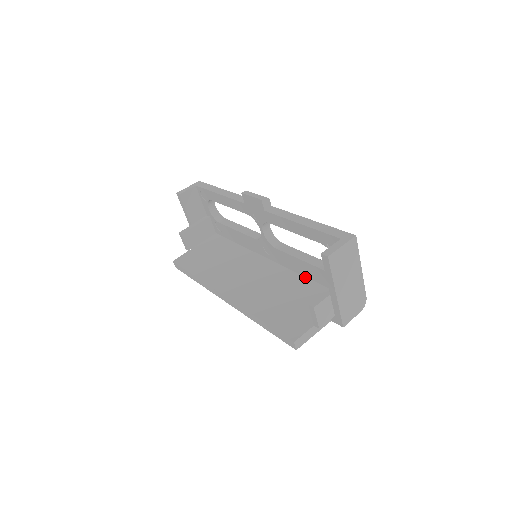
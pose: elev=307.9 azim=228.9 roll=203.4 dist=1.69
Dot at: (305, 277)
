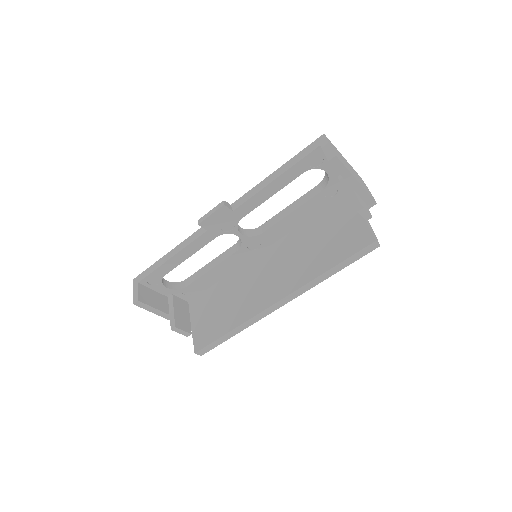
Dot at: (304, 222)
